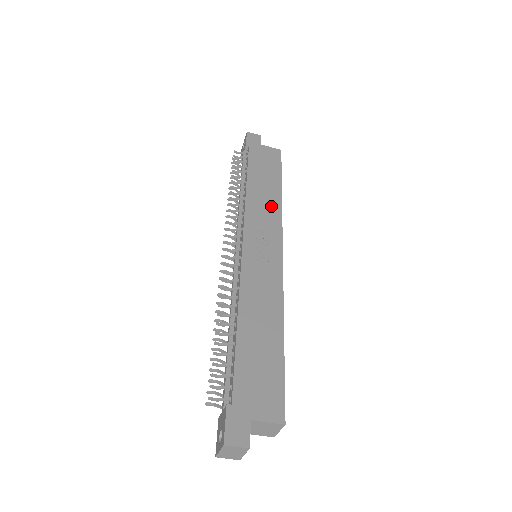
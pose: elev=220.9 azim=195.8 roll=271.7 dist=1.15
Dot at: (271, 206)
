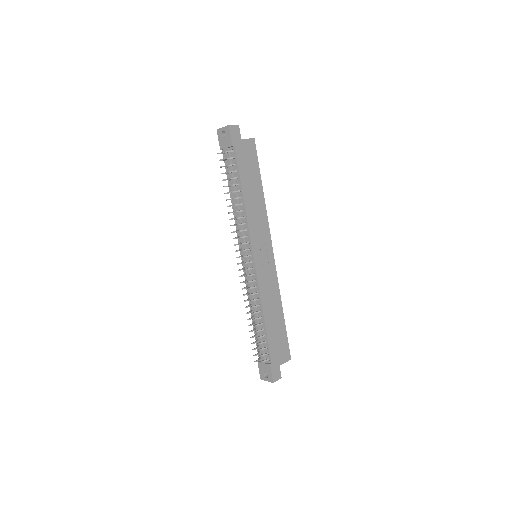
Dot at: (261, 213)
